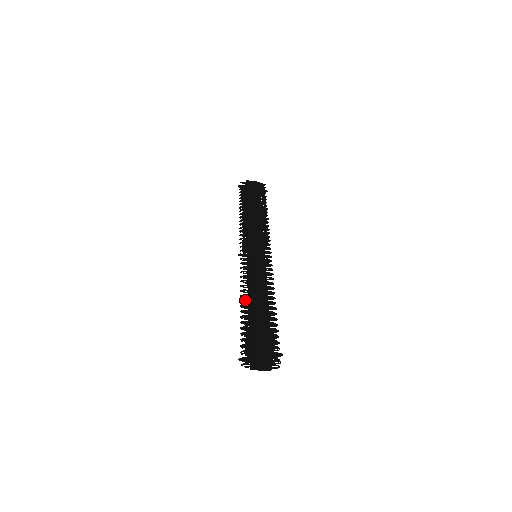
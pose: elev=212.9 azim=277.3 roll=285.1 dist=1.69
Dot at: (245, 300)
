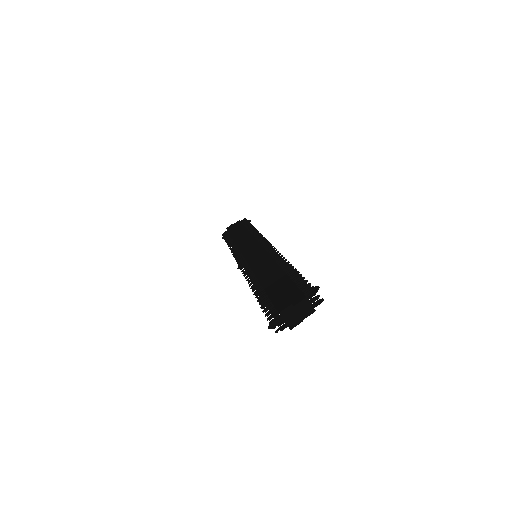
Dot at: (254, 284)
